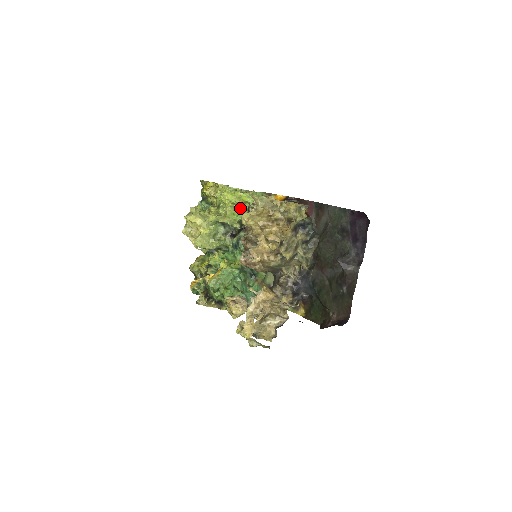
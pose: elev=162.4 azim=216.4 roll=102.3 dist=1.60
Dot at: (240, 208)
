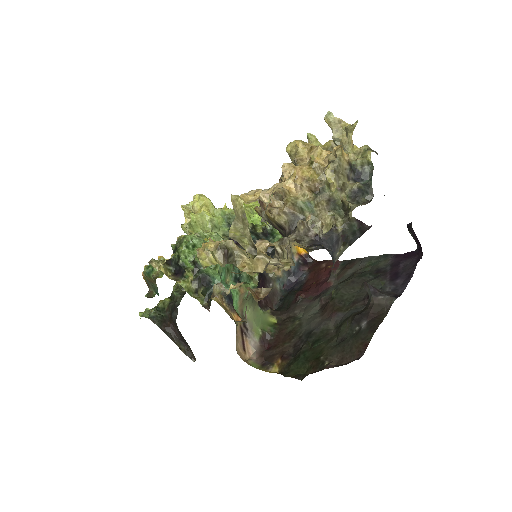
Dot at: (260, 216)
